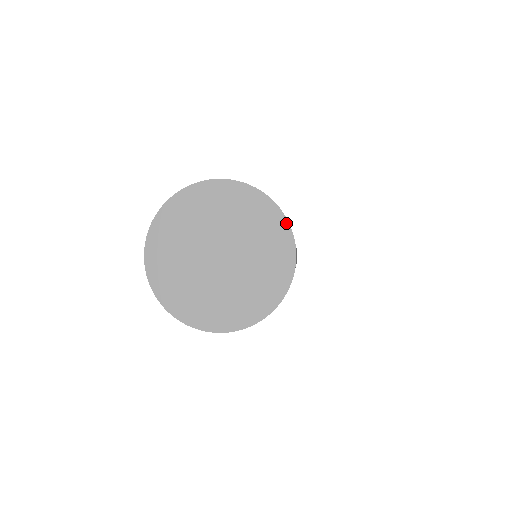
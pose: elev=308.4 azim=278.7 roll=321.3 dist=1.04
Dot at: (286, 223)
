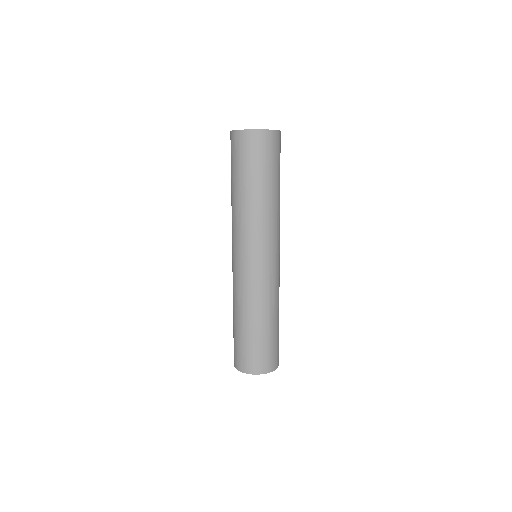
Dot at: occluded
